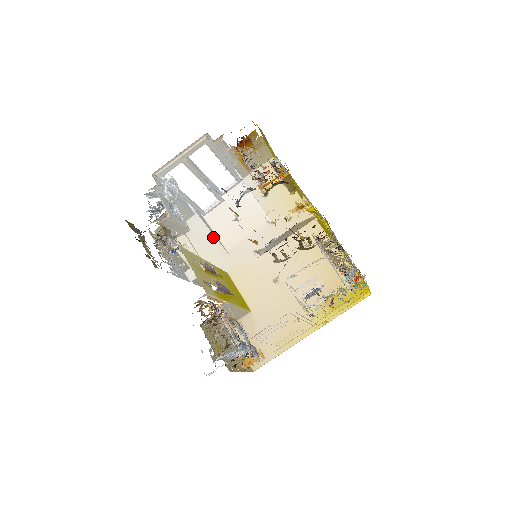
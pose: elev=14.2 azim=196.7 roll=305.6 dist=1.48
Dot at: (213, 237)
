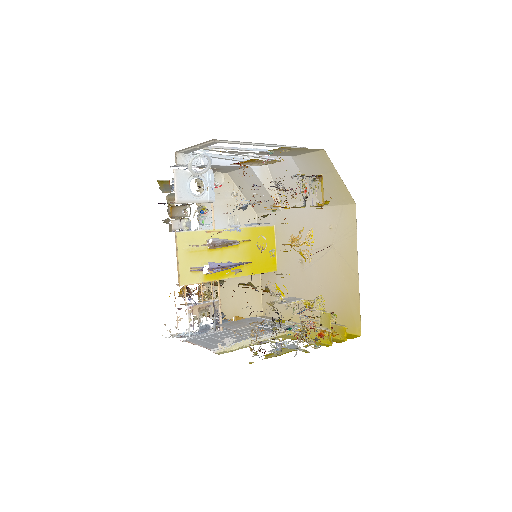
Dot at: (266, 190)
